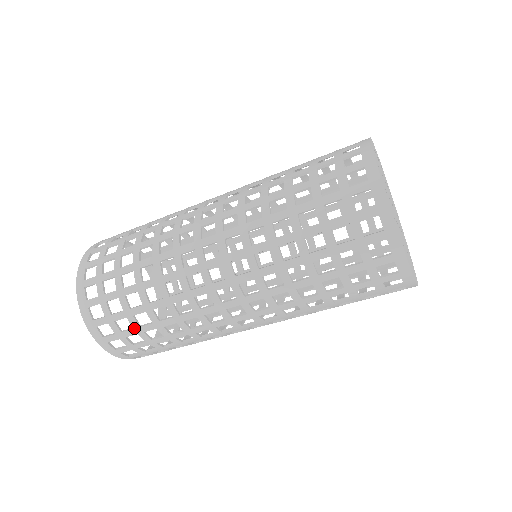
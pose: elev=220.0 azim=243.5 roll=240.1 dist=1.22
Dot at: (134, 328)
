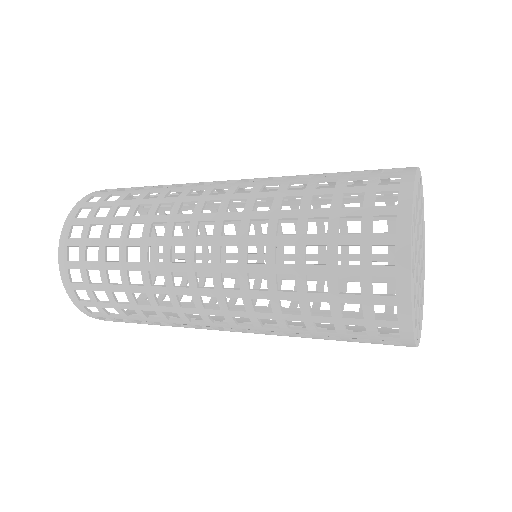
Dot at: occluded
